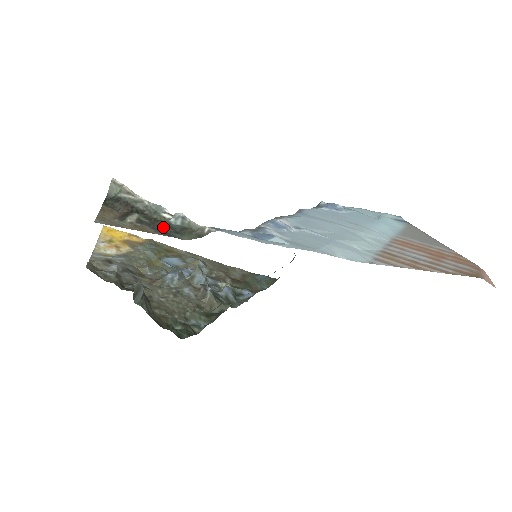
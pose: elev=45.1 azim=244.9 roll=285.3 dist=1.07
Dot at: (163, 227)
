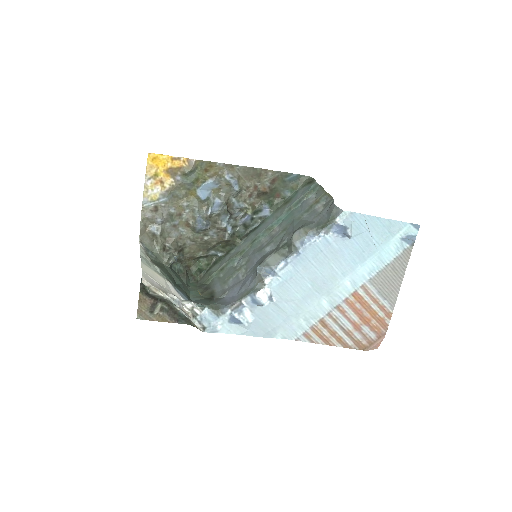
Dot at: (175, 315)
